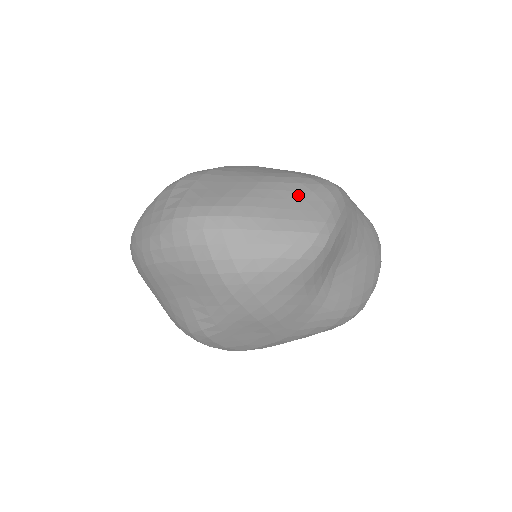
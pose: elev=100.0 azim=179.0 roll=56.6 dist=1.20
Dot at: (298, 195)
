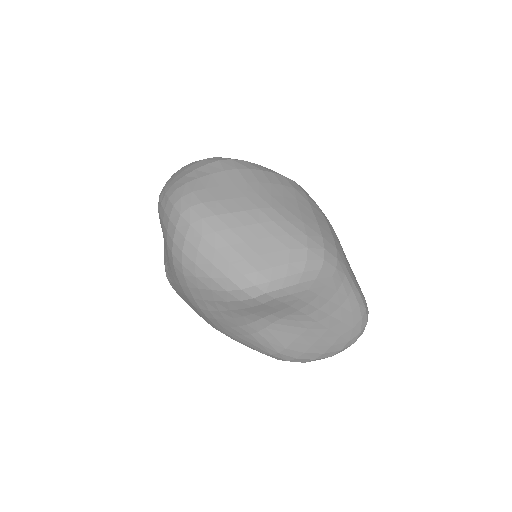
Dot at: (273, 243)
